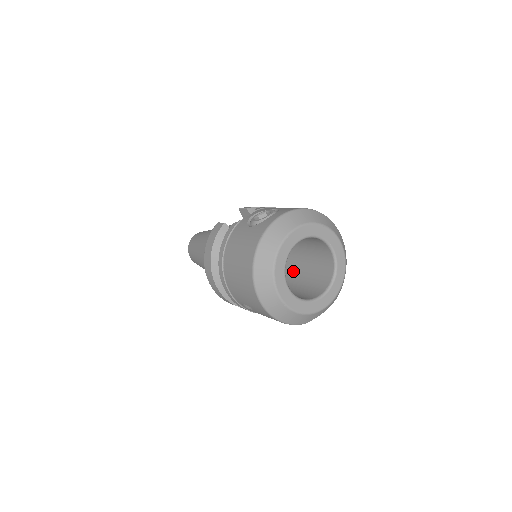
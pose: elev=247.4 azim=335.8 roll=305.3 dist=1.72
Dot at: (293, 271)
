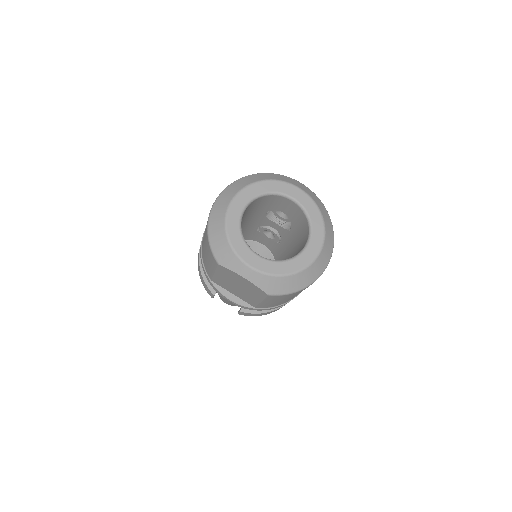
Dot at: occluded
